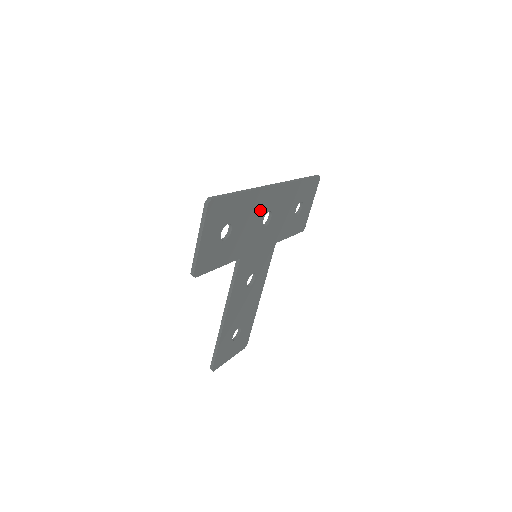
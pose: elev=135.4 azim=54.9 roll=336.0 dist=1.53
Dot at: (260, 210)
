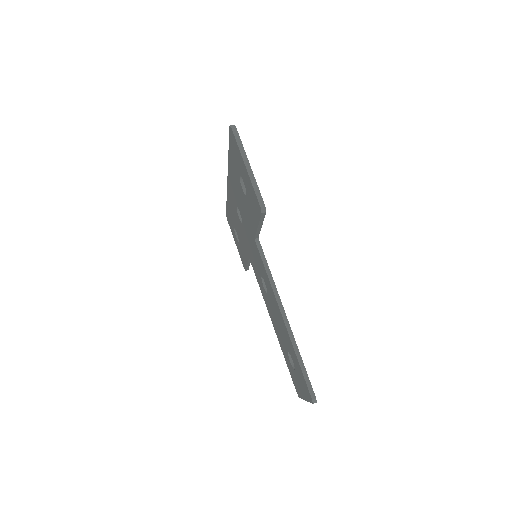
Dot at: occluded
